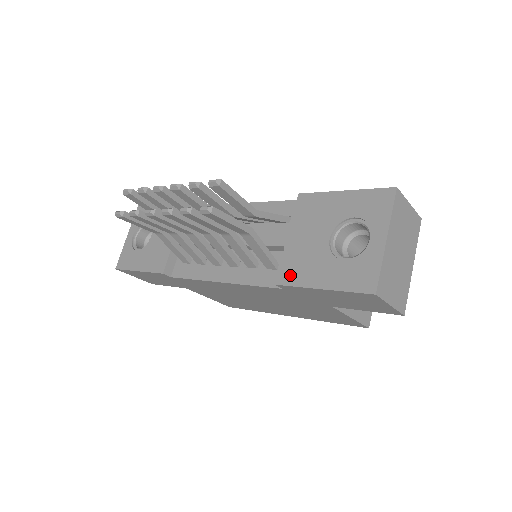
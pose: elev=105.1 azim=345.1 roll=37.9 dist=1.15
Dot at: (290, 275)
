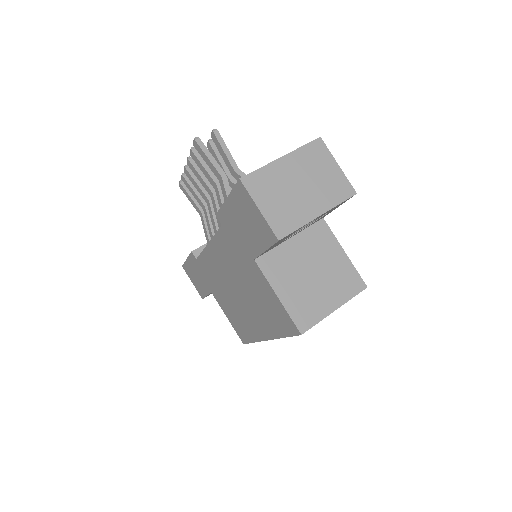
Dot at: occluded
